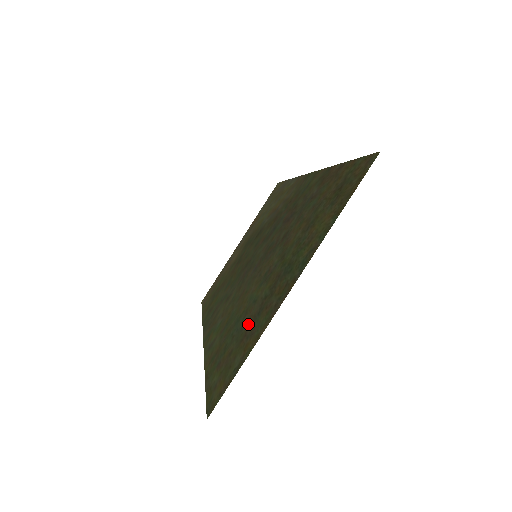
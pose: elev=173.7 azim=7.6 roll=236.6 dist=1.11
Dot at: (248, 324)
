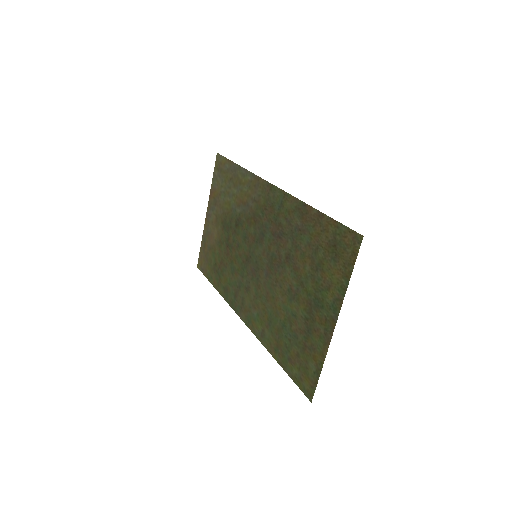
Dot at: (302, 337)
